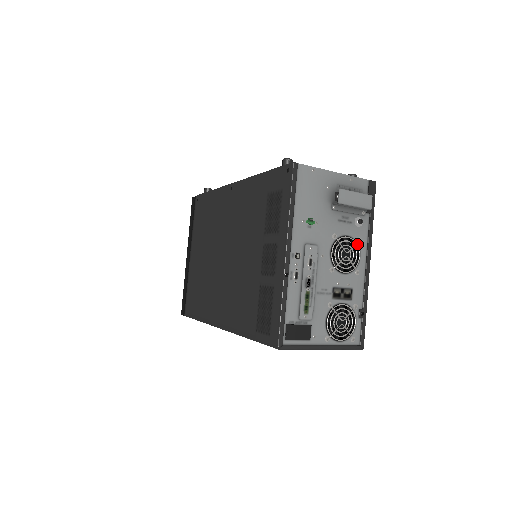
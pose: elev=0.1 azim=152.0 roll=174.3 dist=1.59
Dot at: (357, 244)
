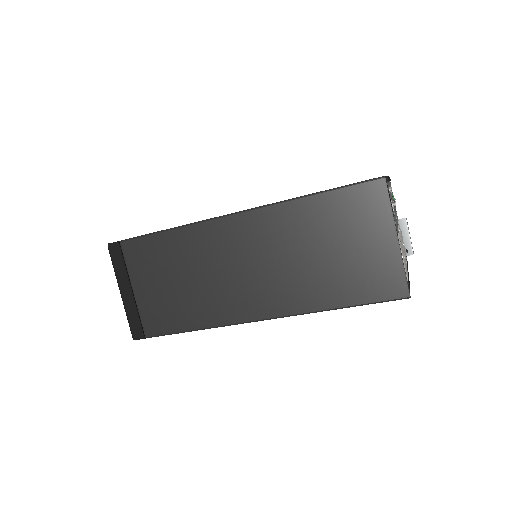
Dot at: occluded
